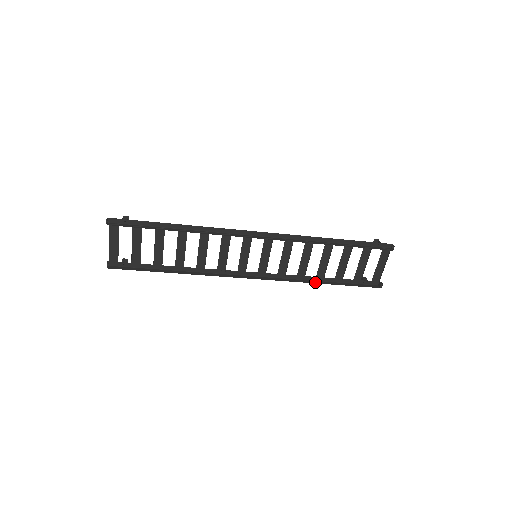
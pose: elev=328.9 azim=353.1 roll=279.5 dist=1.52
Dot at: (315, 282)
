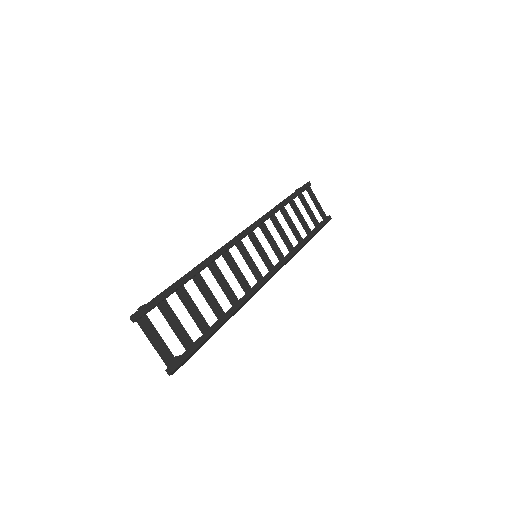
Dot at: (302, 247)
